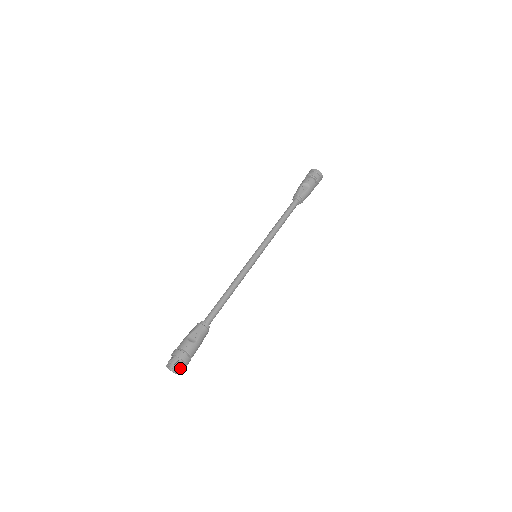
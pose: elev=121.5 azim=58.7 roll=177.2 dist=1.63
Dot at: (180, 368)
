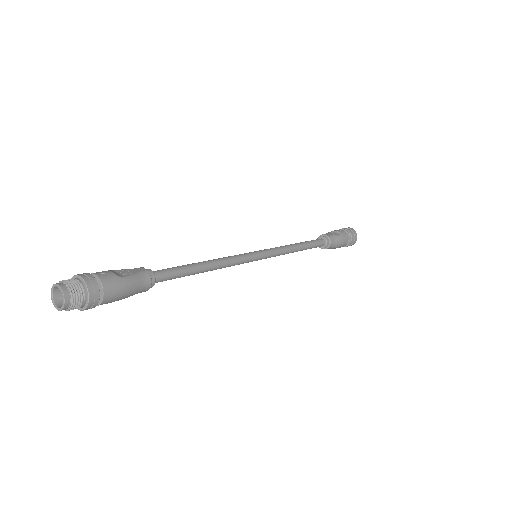
Dot at: (74, 296)
